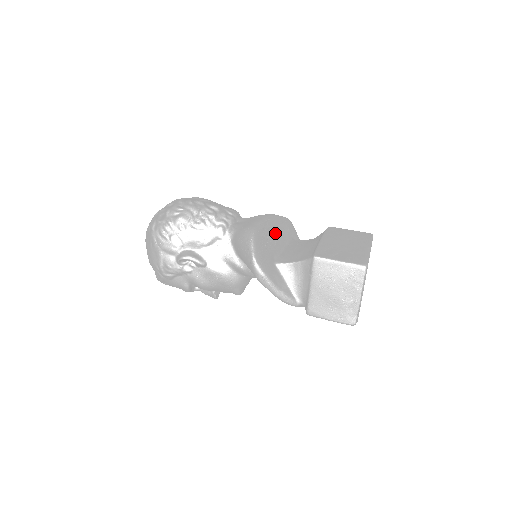
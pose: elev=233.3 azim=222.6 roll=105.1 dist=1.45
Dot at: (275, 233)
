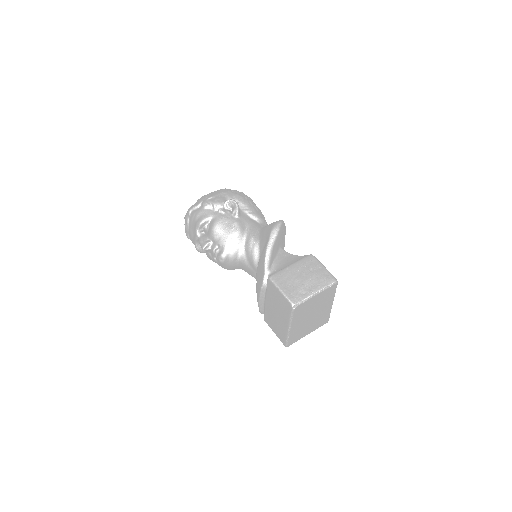
Dot at: occluded
